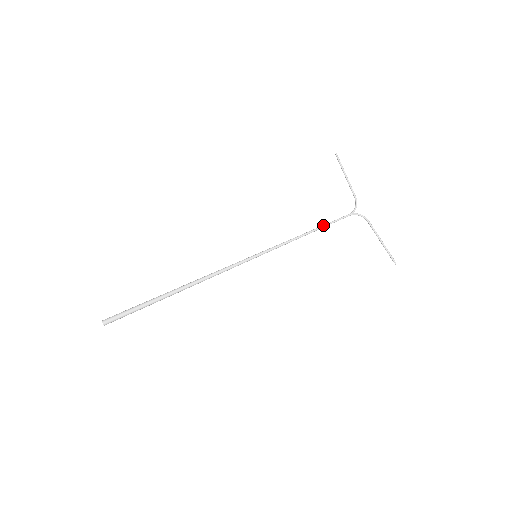
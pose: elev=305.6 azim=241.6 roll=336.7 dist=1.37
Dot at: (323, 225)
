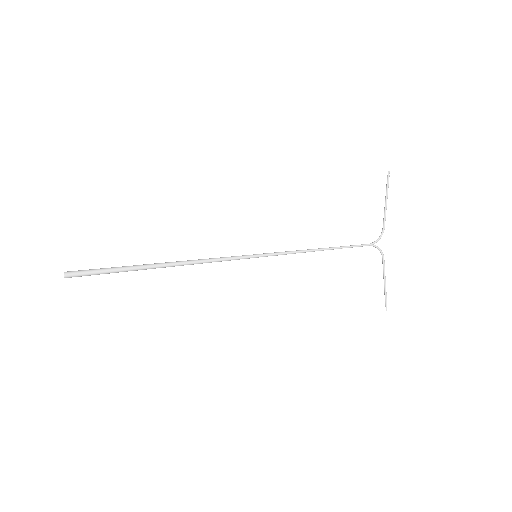
Dot at: (338, 247)
